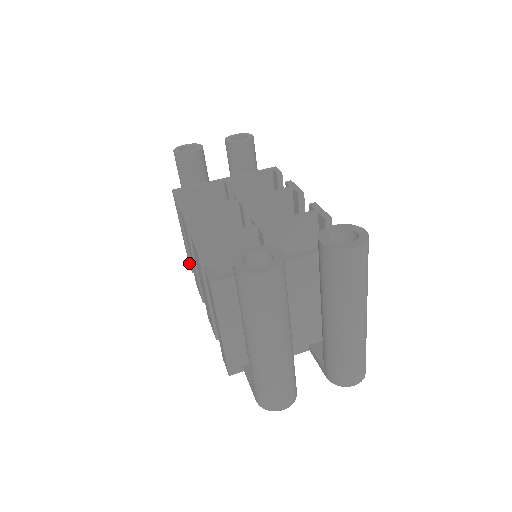
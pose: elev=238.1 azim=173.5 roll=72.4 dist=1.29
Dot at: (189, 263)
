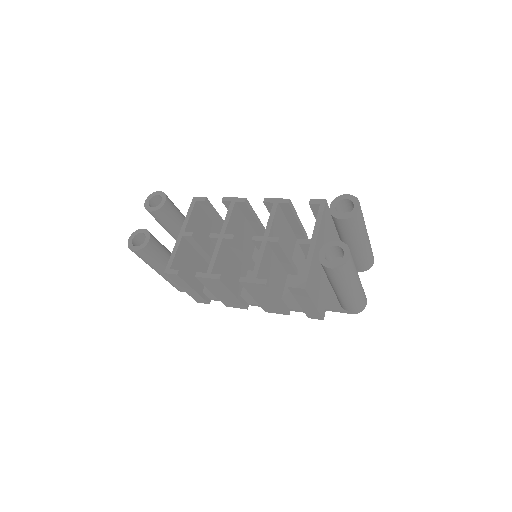
Dot at: (201, 301)
